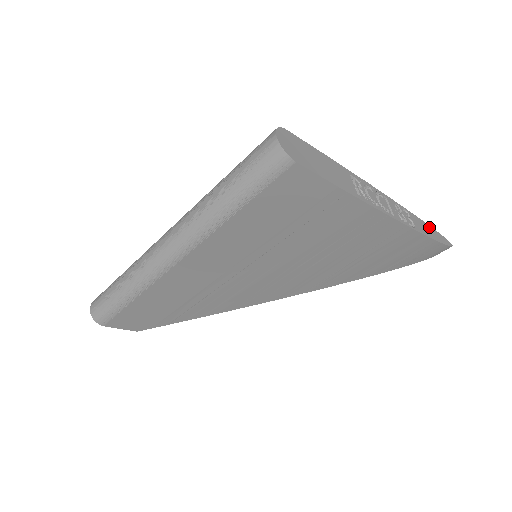
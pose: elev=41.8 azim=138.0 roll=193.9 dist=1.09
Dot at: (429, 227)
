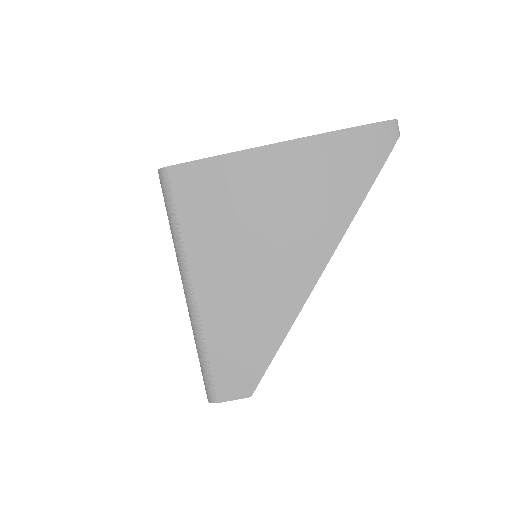
Dot at: occluded
